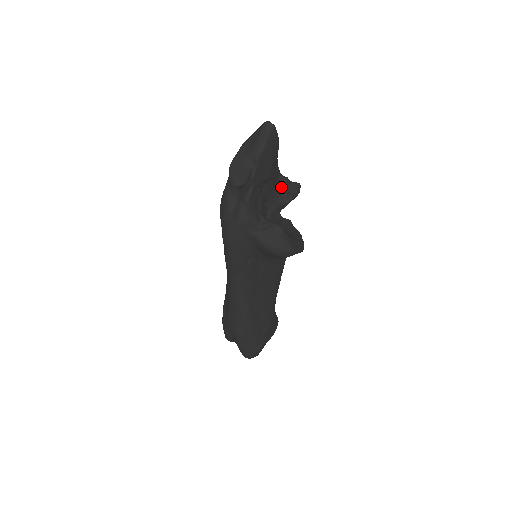
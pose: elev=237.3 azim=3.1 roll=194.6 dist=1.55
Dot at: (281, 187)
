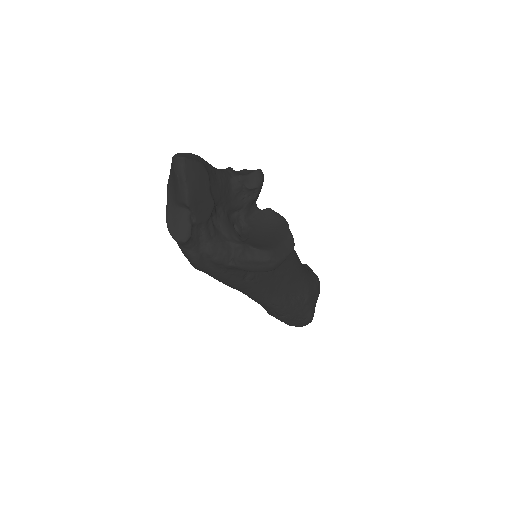
Dot at: (239, 189)
